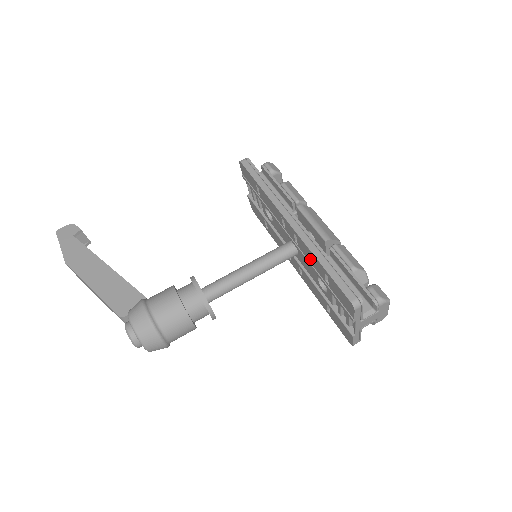
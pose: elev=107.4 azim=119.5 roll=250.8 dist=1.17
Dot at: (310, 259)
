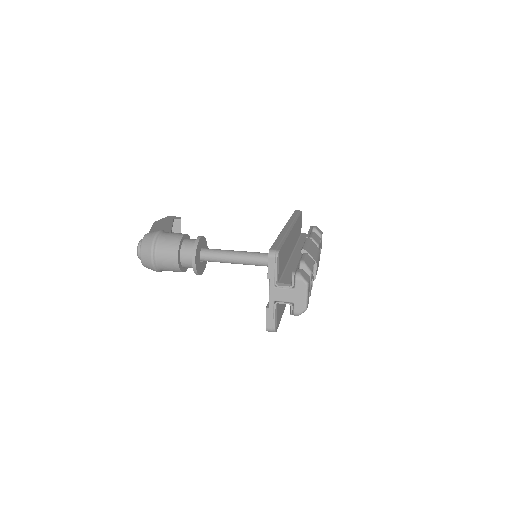
Dot at: occluded
